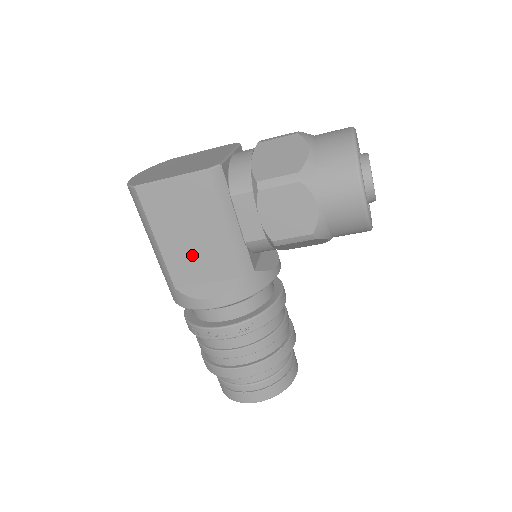
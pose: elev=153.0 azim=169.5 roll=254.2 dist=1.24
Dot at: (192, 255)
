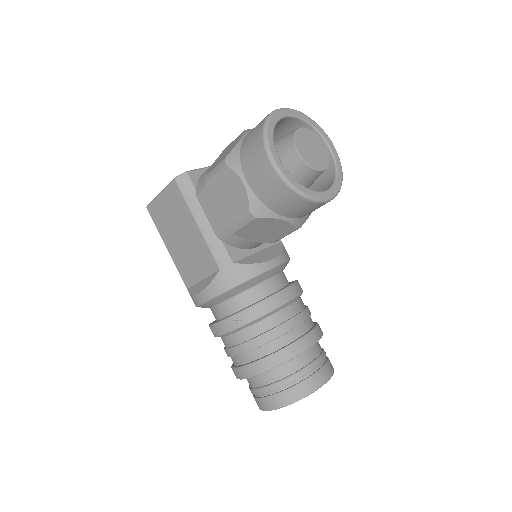
Dot at: (187, 255)
